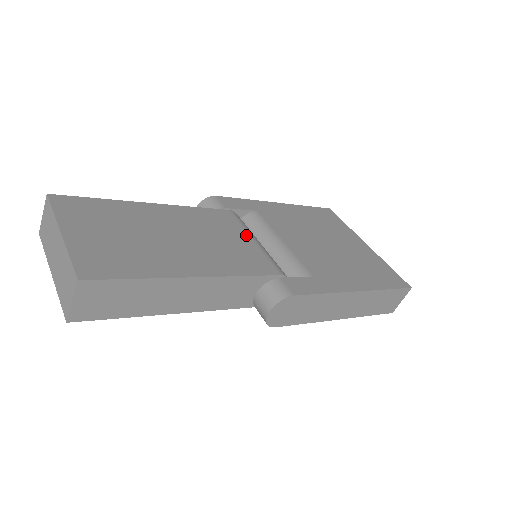
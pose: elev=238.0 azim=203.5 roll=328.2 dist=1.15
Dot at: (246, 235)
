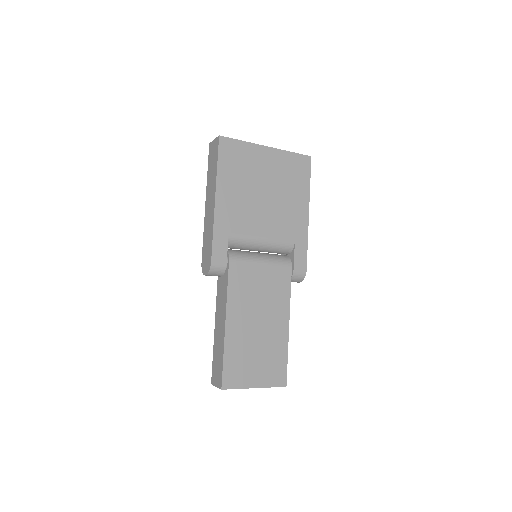
Dot at: (257, 267)
